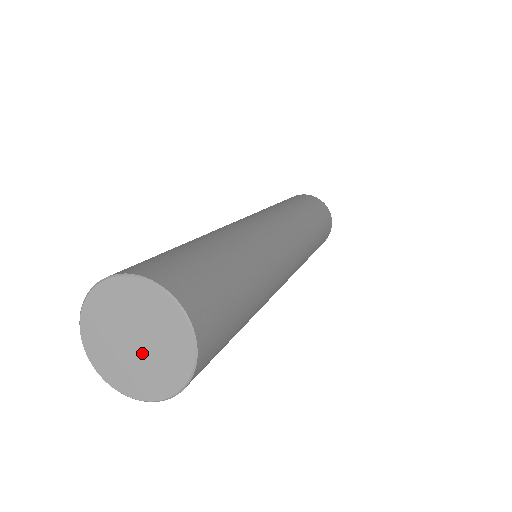
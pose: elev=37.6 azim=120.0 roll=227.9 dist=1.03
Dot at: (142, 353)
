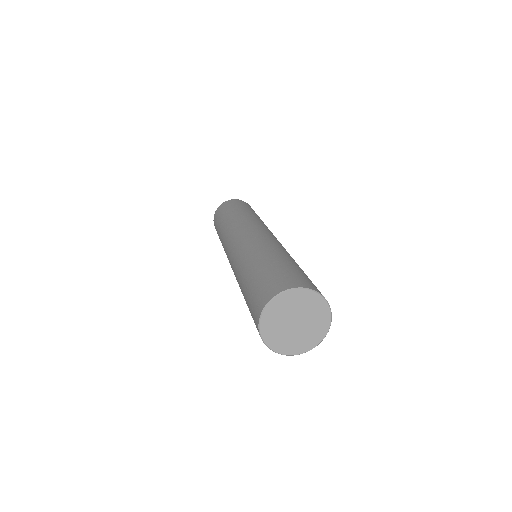
Dot at: (304, 322)
